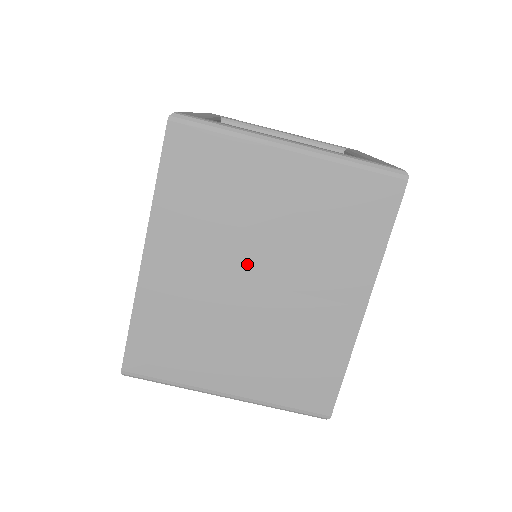
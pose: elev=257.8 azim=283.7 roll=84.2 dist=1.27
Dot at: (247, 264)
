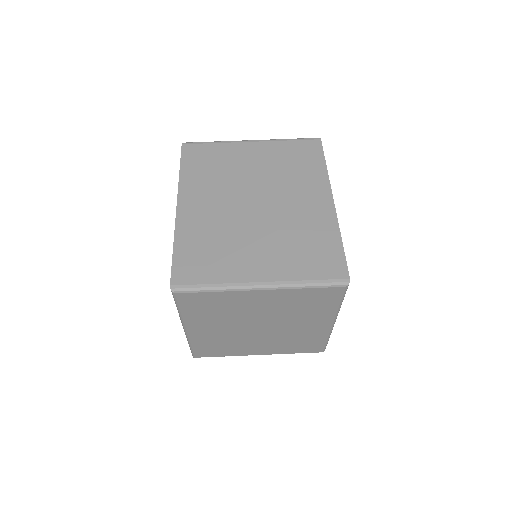
Dot at: (246, 195)
